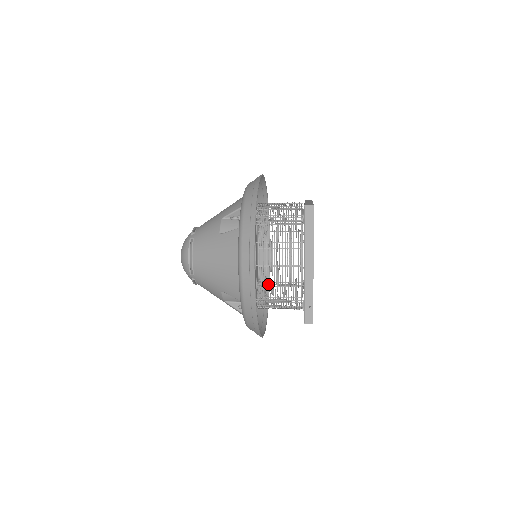
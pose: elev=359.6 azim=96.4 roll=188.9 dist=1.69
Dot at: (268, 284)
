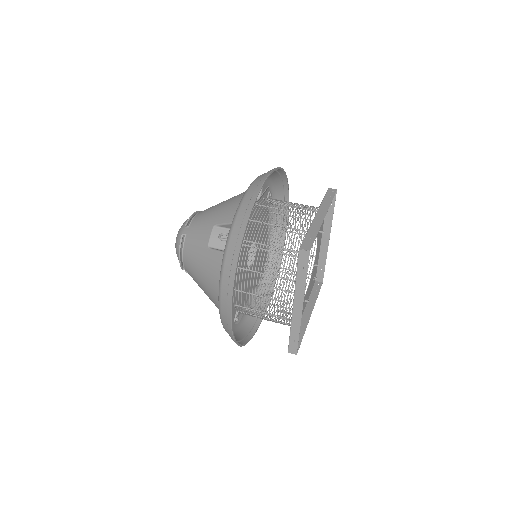
Dot at: (274, 270)
